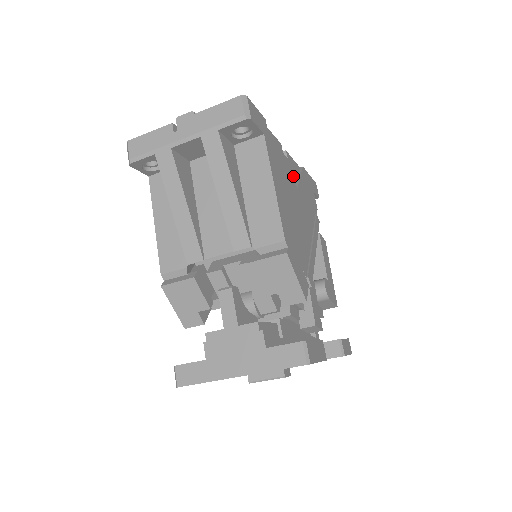
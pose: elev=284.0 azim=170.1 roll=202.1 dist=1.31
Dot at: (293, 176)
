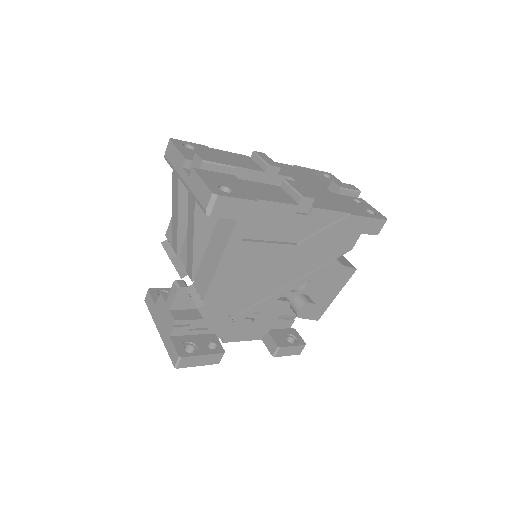
Dot at: (309, 230)
